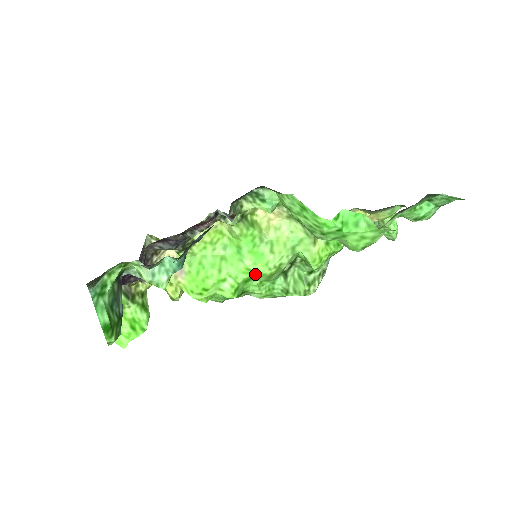
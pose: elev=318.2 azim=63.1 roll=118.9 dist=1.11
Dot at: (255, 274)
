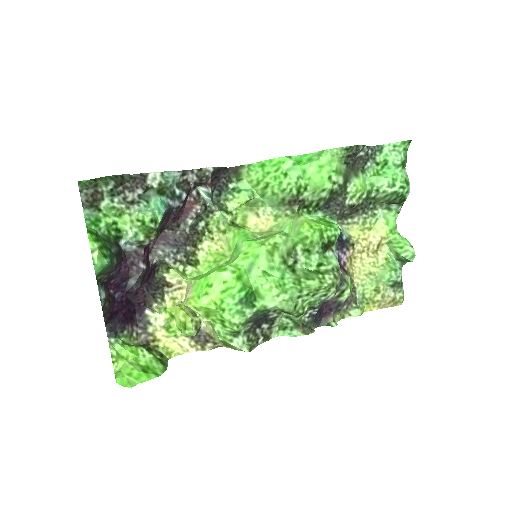
Dot at: (253, 255)
